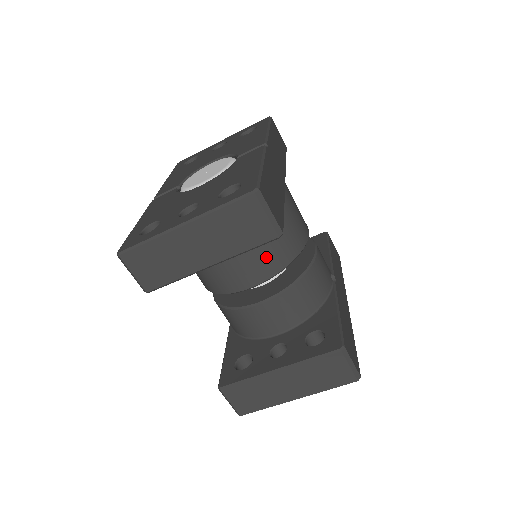
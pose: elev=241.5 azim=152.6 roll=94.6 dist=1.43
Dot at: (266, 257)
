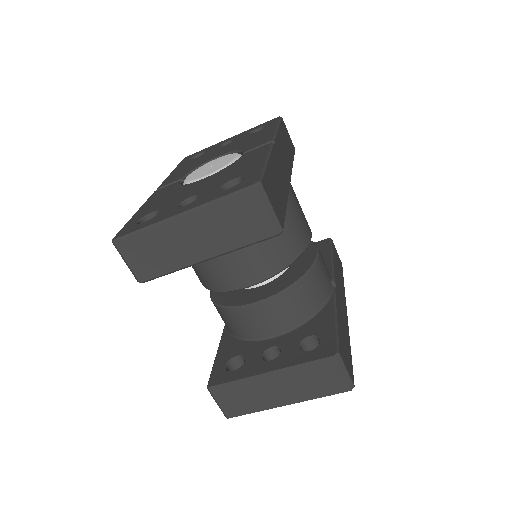
Dot at: (265, 256)
